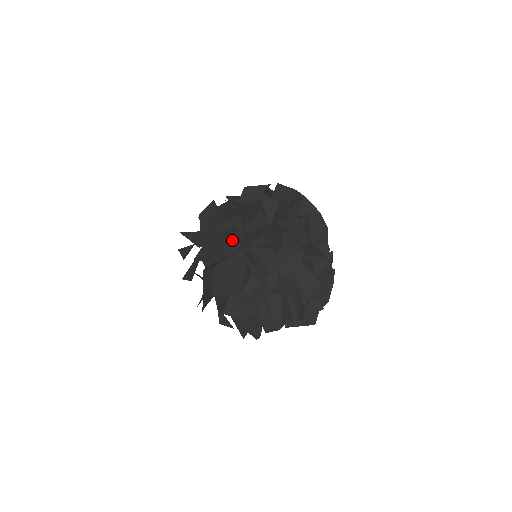
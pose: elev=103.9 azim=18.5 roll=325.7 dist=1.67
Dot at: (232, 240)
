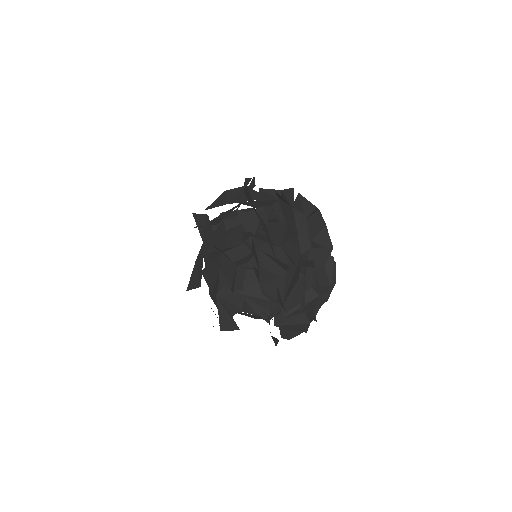
Dot at: (268, 213)
